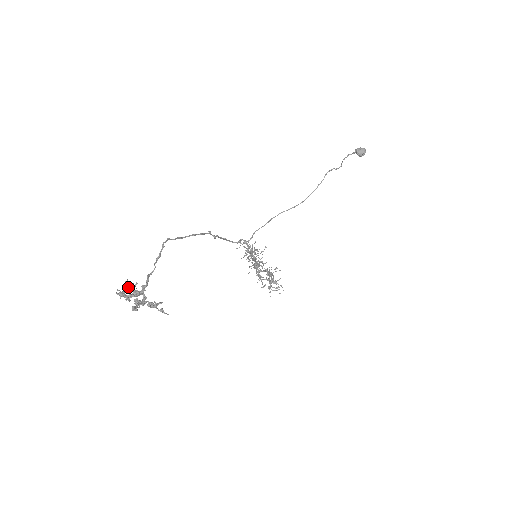
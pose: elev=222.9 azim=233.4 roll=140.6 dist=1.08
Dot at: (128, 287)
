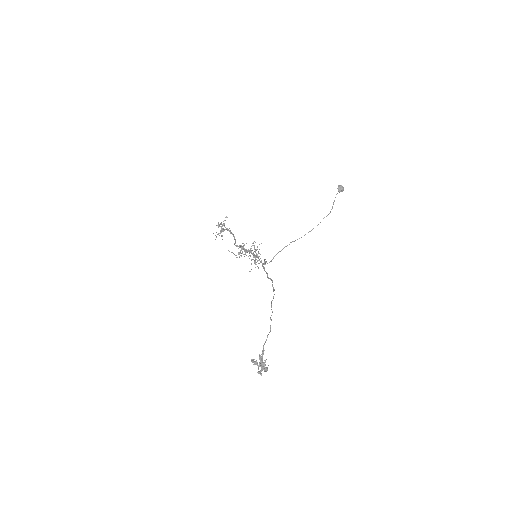
Dot at: (260, 360)
